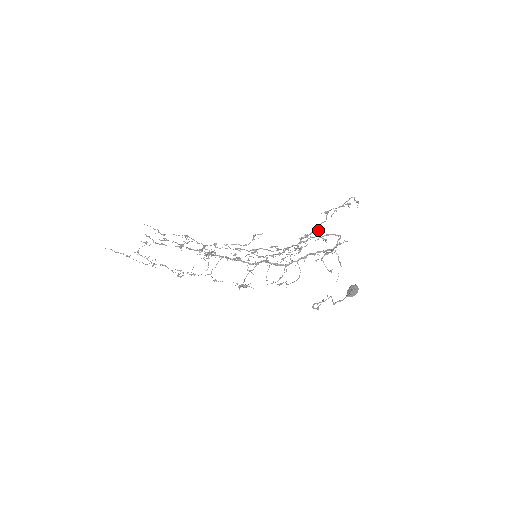
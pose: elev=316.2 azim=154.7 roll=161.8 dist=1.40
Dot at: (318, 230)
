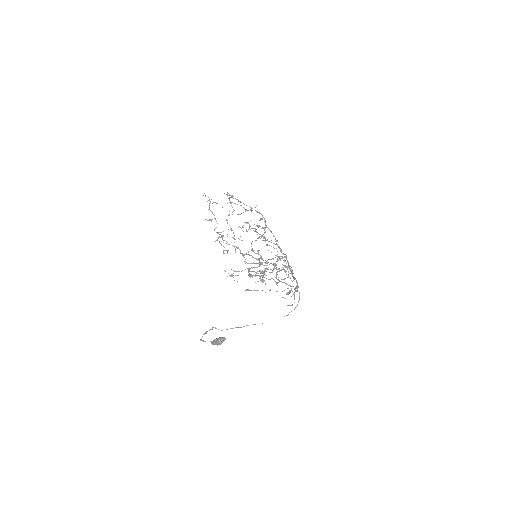
Dot at: (263, 274)
